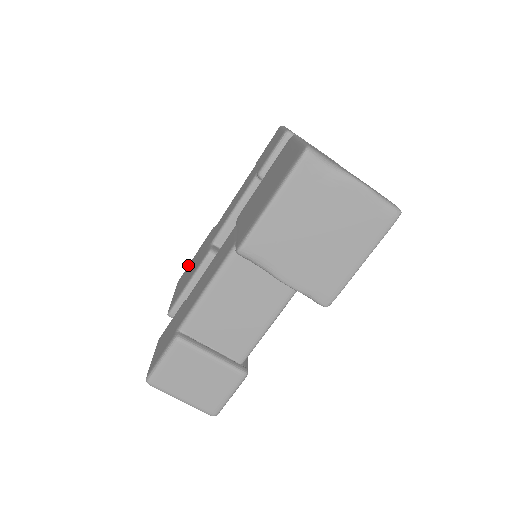
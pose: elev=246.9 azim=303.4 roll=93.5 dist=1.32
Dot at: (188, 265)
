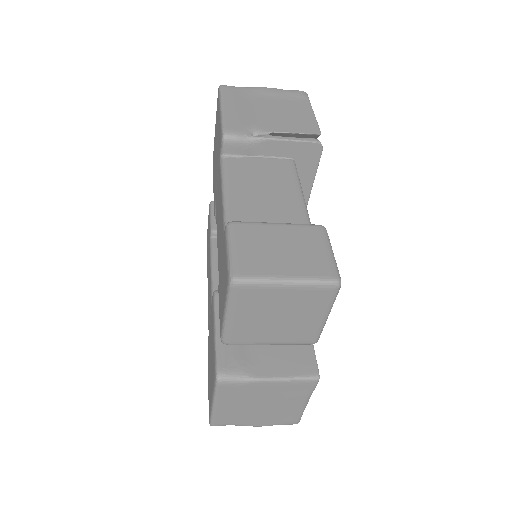
Dot at: (218, 103)
